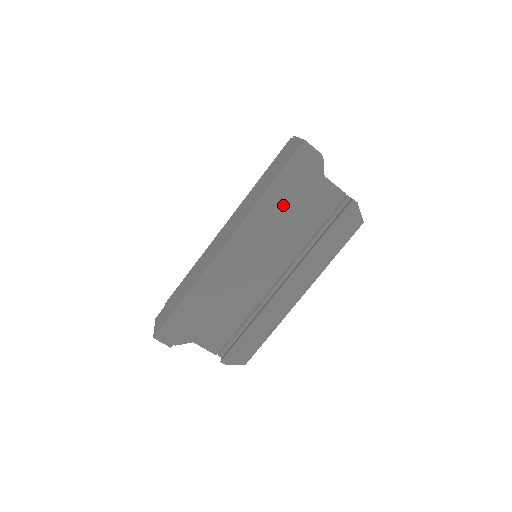
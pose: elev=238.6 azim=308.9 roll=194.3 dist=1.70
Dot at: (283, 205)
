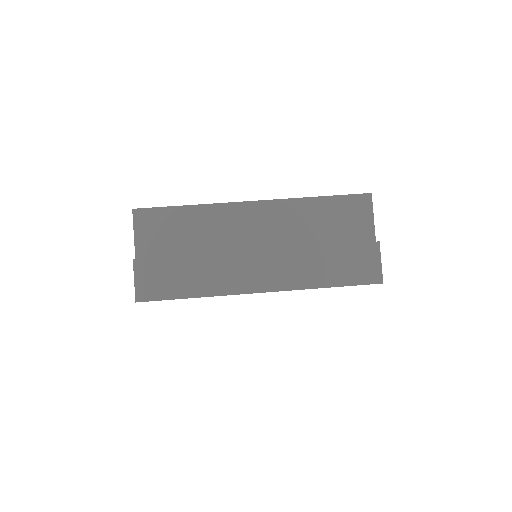
Dot at: occluded
